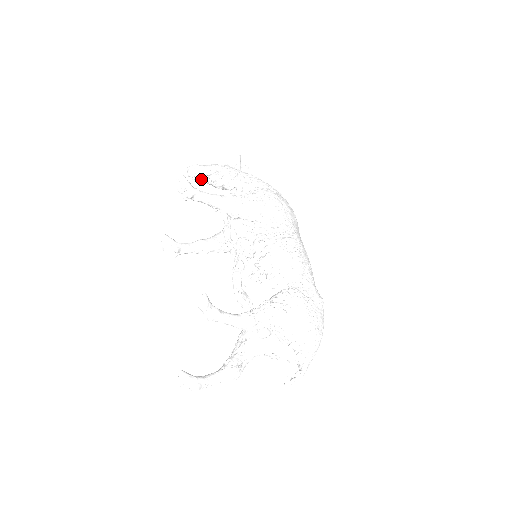
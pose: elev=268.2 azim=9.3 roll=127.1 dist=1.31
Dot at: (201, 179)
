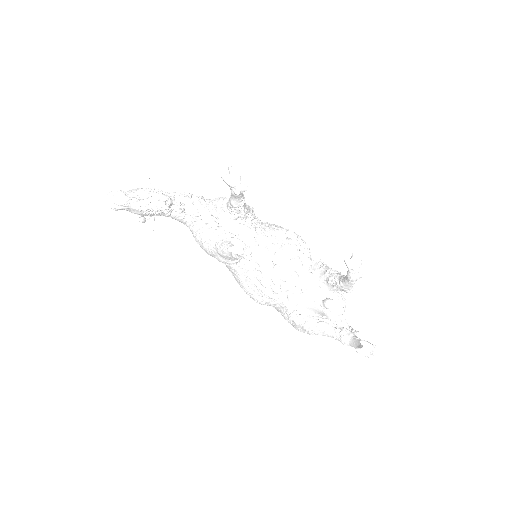
Dot at: (134, 206)
